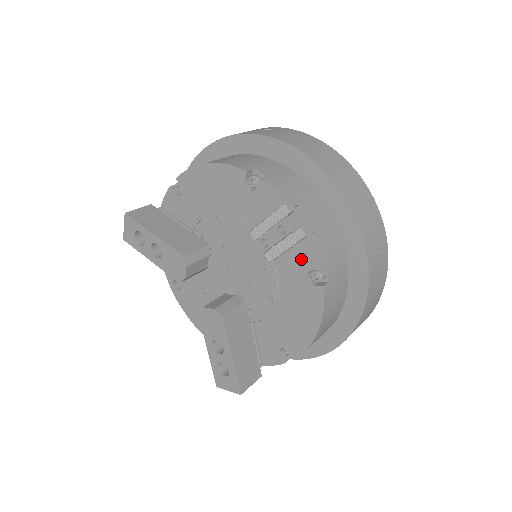
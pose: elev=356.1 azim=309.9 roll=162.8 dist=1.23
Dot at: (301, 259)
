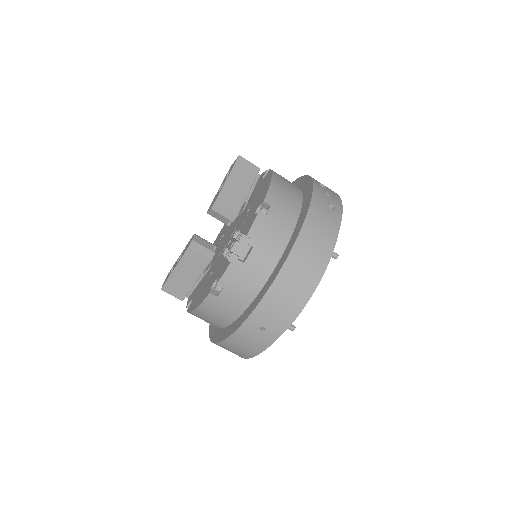
Dot at: (223, 269)
